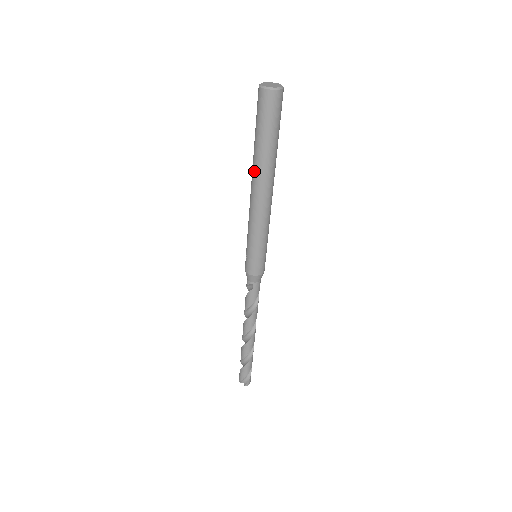
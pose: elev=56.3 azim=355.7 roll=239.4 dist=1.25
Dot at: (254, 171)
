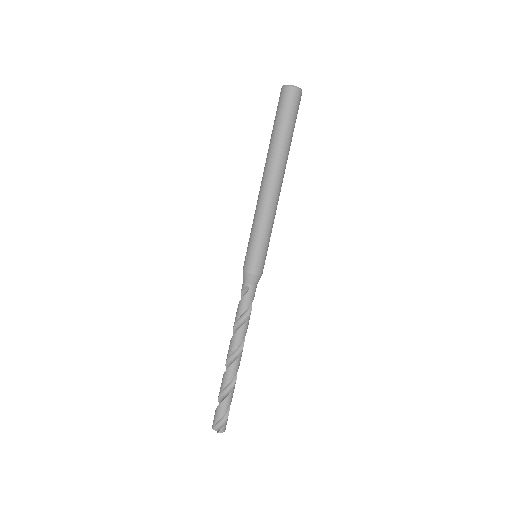
Dot at: (267, 161)
